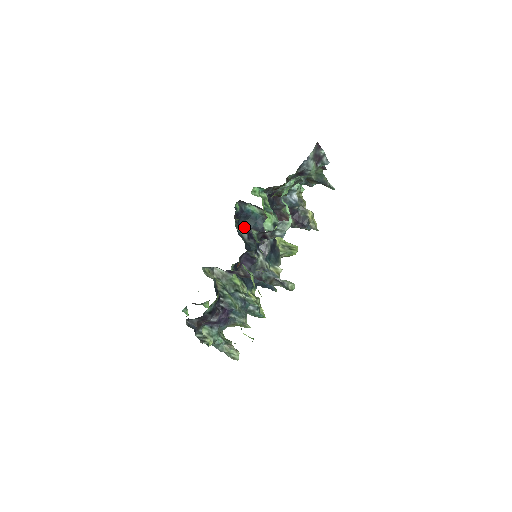
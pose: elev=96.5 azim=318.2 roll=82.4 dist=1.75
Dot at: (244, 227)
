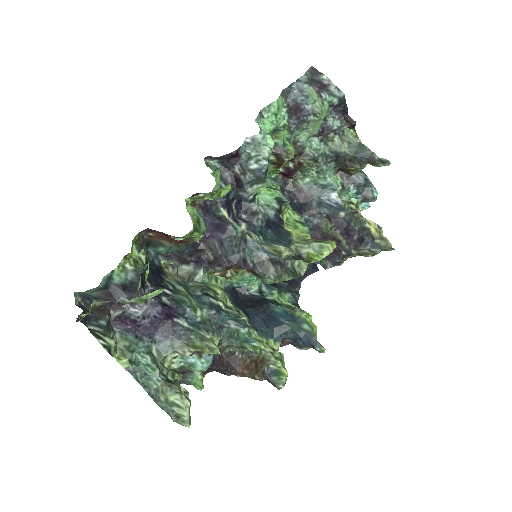
Dot at: occluded
